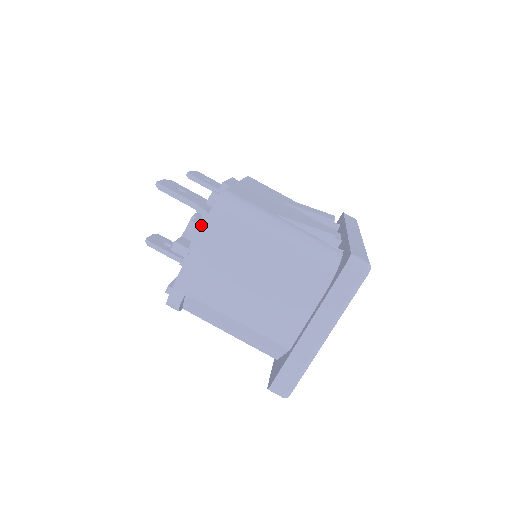
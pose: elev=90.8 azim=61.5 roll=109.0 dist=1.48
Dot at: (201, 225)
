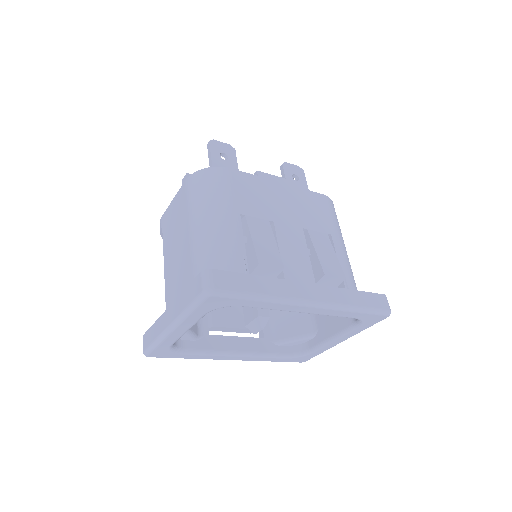
Dot at: occluded
